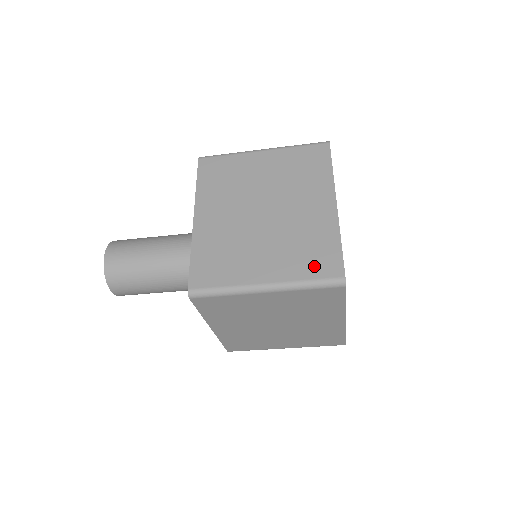
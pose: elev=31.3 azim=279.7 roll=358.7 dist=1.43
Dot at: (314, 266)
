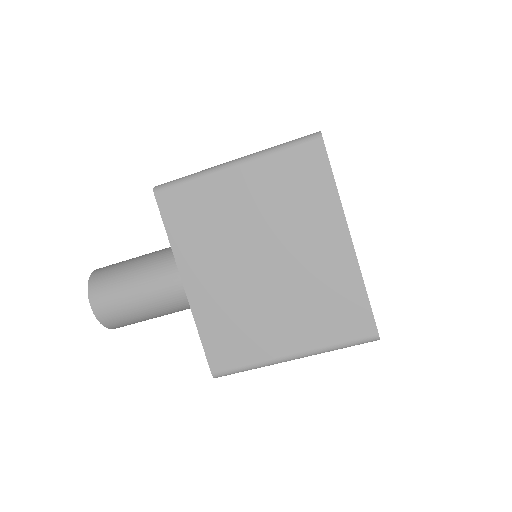
Dot at: (341, 327)
